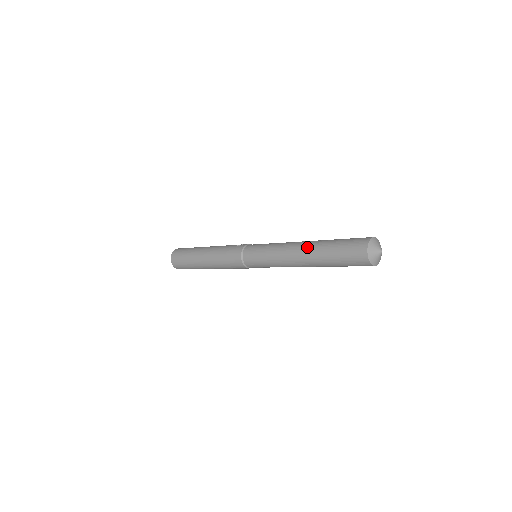
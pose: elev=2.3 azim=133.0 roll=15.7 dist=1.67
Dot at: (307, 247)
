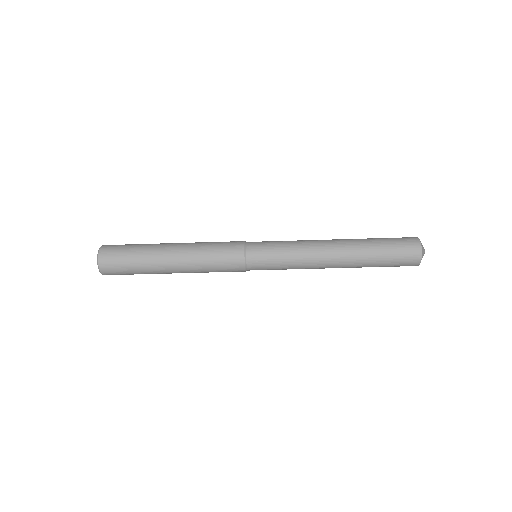
Dot at: occluded
